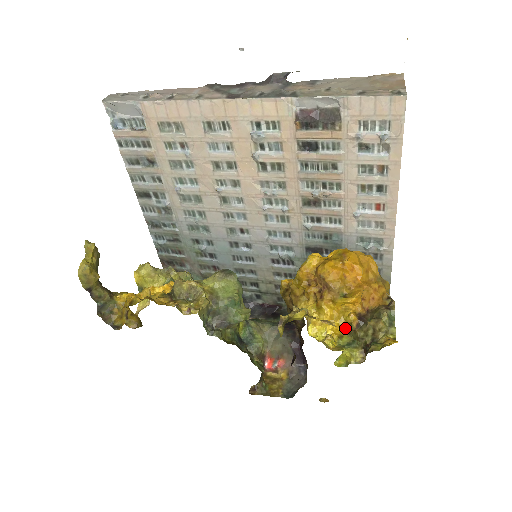
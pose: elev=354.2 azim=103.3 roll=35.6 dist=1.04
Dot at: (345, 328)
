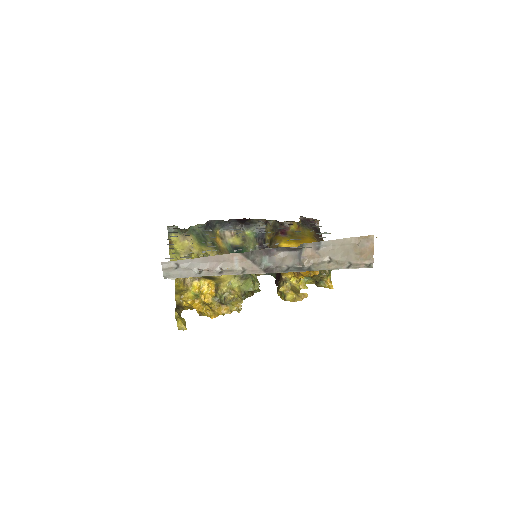
Dot at: occluded
